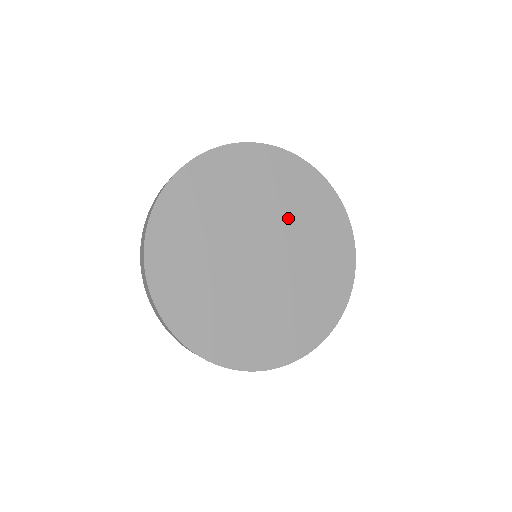
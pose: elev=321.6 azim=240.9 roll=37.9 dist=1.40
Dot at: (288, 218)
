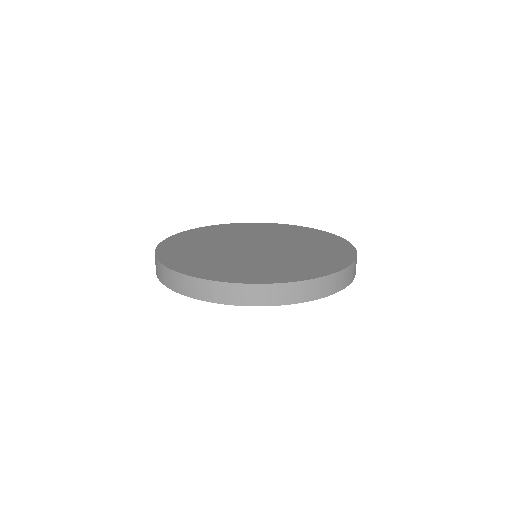
Dot at: (297, 244)
